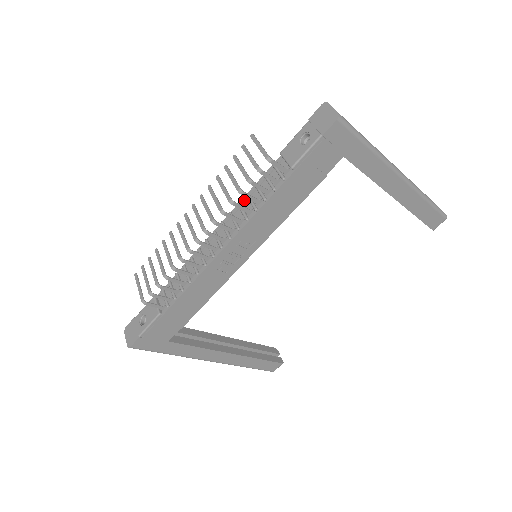
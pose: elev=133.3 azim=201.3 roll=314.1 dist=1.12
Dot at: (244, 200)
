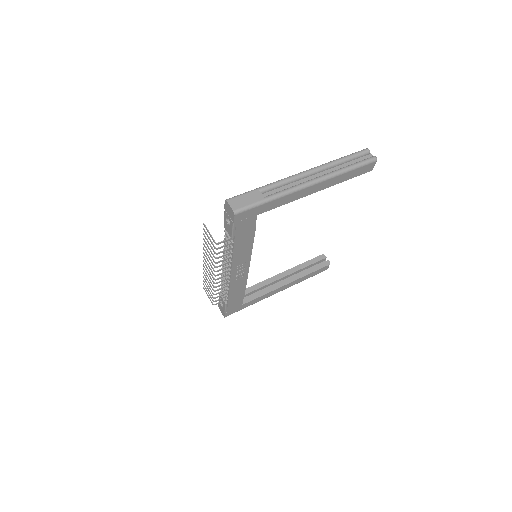
Dot at: occluded
